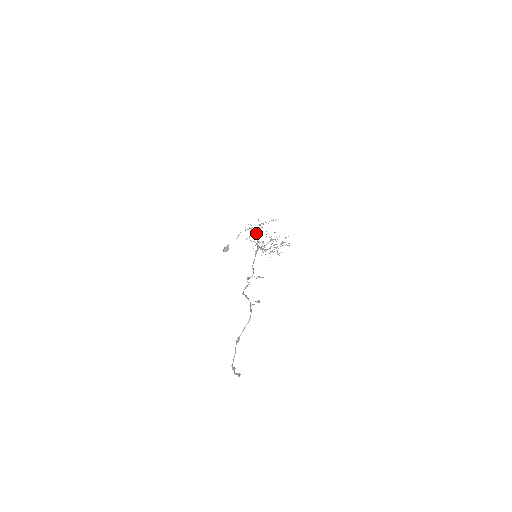
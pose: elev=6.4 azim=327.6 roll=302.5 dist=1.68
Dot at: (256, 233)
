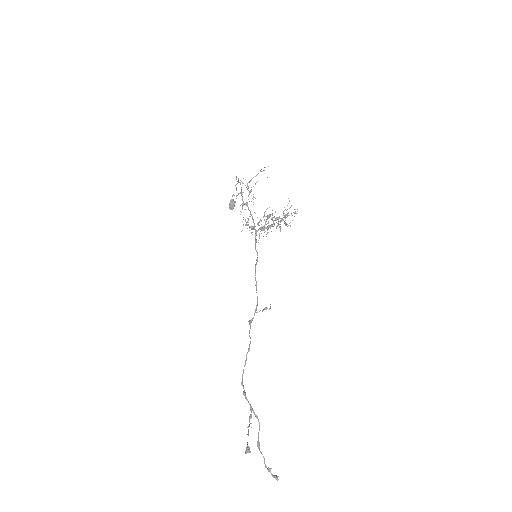
Dot at: (247, 203)
